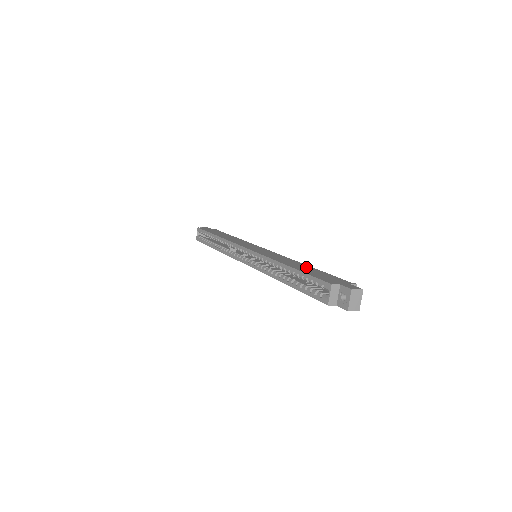
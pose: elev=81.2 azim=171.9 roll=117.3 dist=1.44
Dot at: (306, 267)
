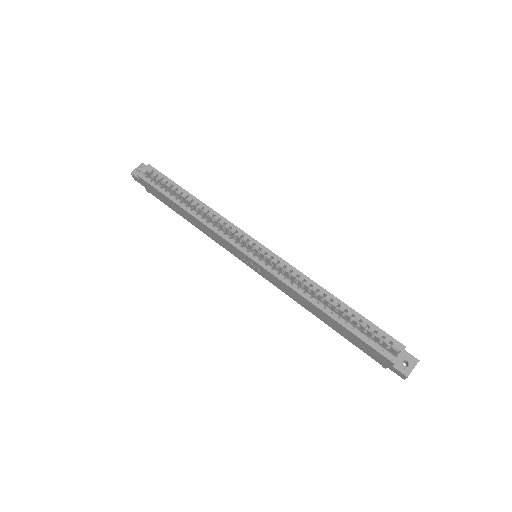
Dot at: occluded
